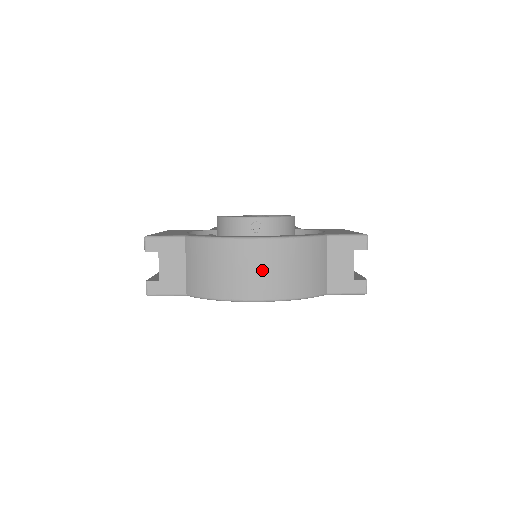
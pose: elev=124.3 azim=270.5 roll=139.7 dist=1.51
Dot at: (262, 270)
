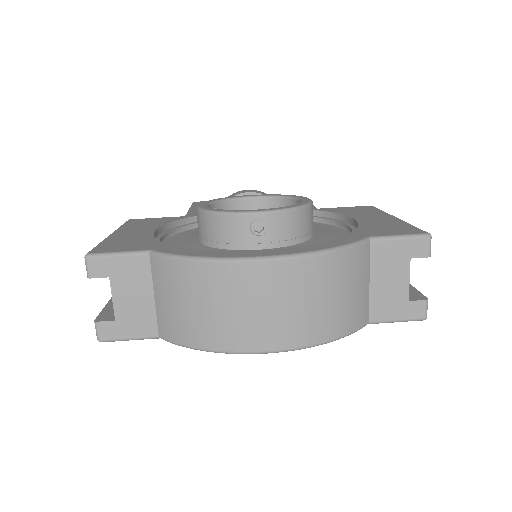
Dot at: (275, 307)
